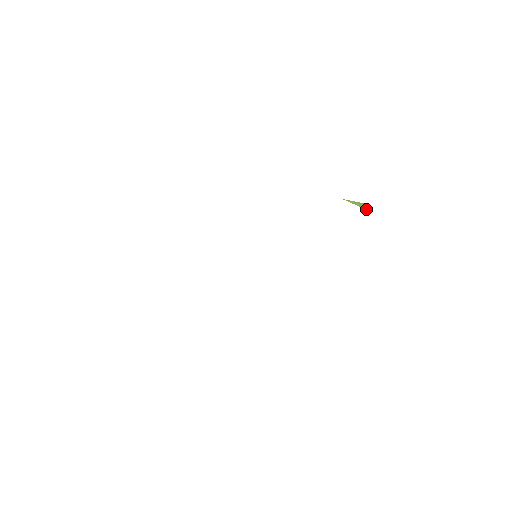
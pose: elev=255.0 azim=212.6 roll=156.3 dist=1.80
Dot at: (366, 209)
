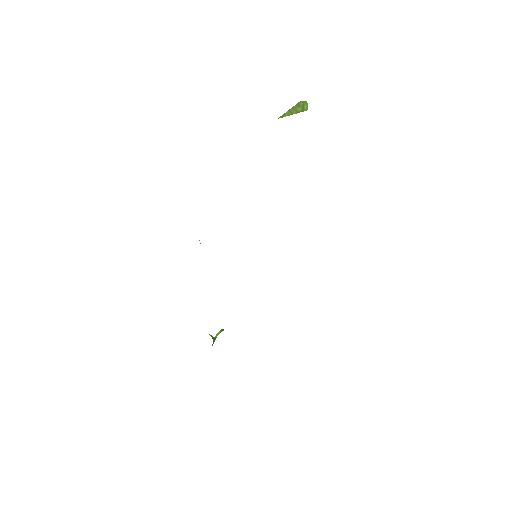
Dot at: (305, 110)
